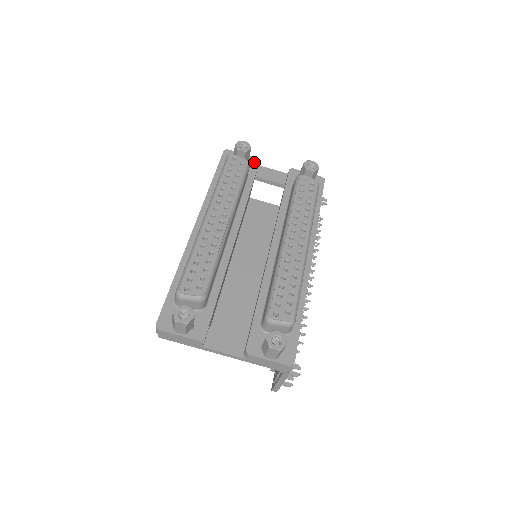
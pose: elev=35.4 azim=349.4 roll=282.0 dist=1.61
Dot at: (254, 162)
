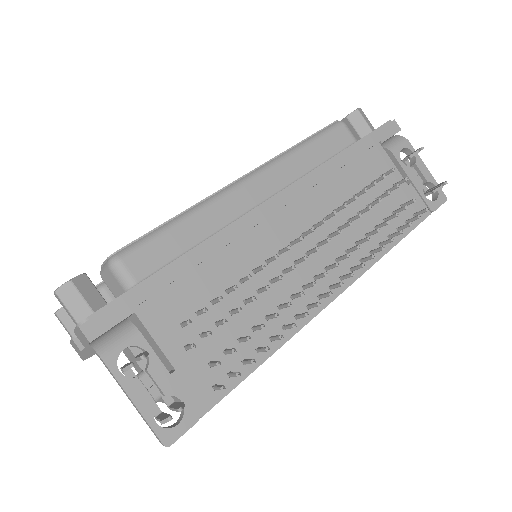
Dot at: occluded
